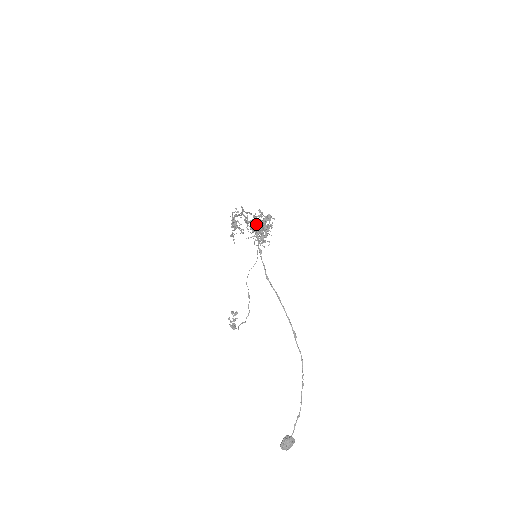
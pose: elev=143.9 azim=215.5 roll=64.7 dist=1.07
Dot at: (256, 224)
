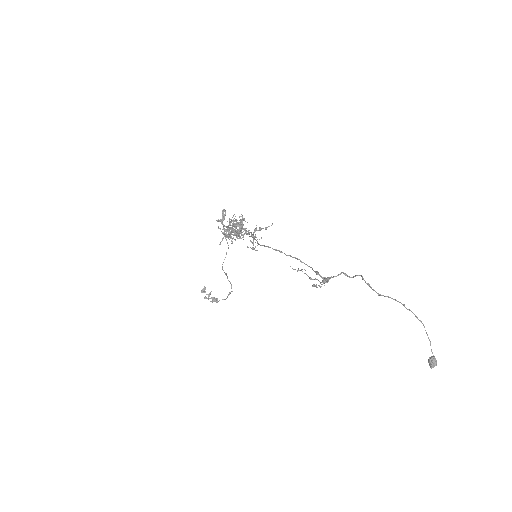
Dot at: (238, 233)
